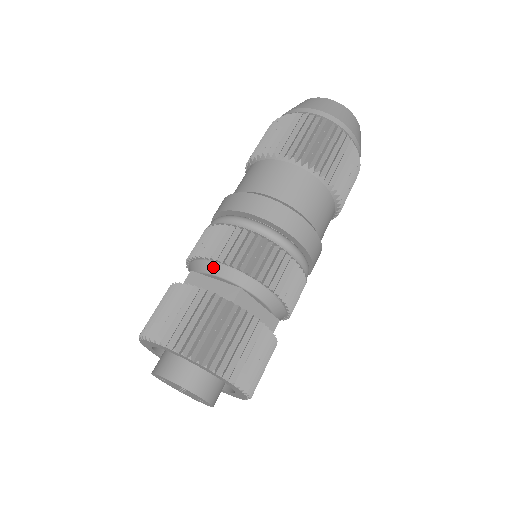
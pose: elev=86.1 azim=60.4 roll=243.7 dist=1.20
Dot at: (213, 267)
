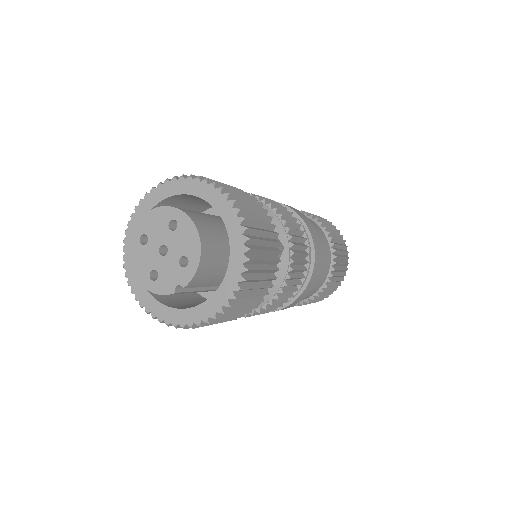
Dot at: occluded
